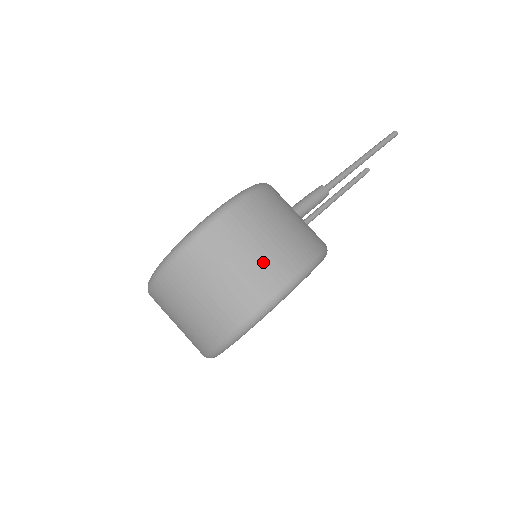
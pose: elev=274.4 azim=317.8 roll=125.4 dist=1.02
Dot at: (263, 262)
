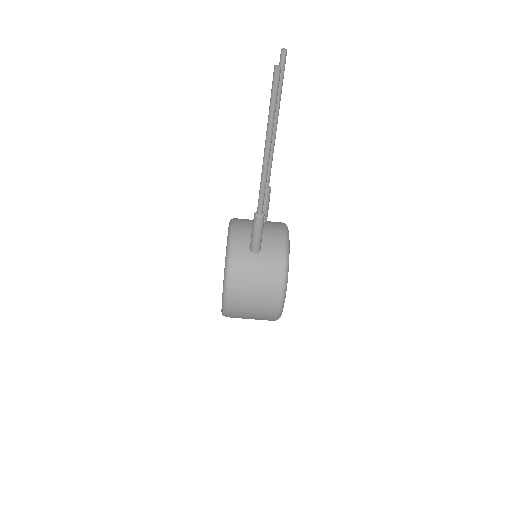
Dot at: (260, 316)
